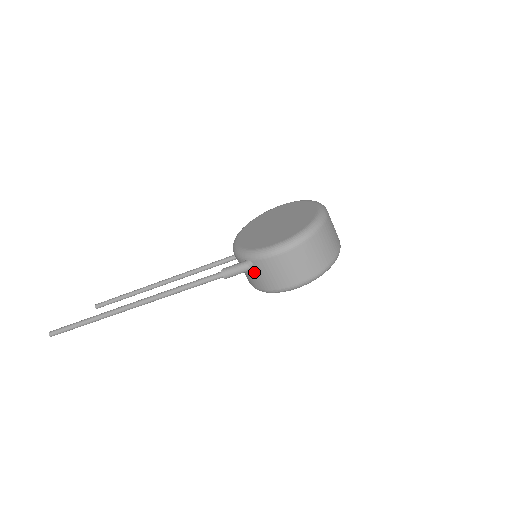
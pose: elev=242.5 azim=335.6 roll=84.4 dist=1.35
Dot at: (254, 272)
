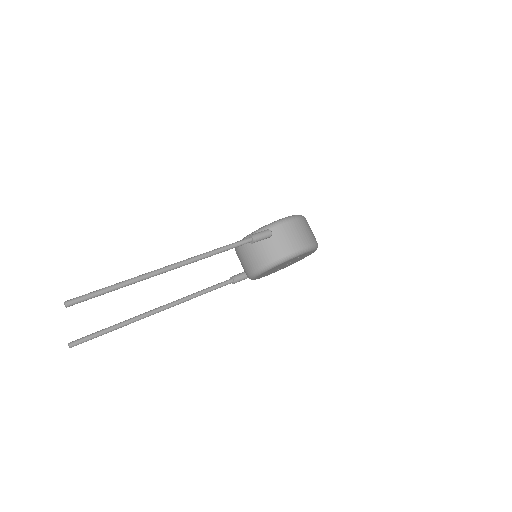
Dot at: (272, 240)
